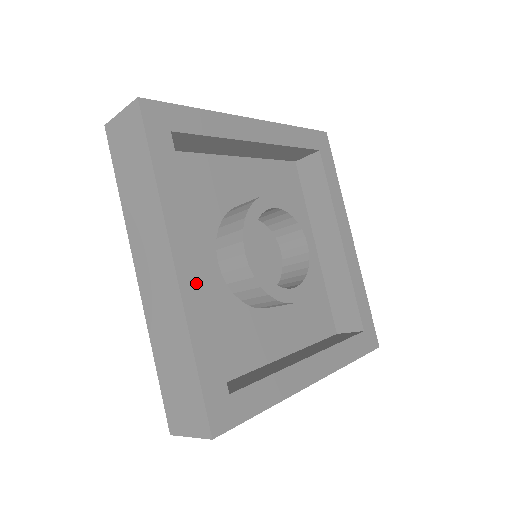
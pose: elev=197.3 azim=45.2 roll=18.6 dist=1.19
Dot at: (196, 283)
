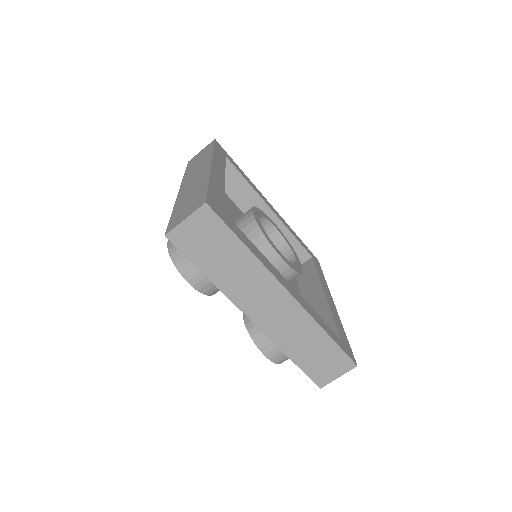
Dot at: (220, 178)
